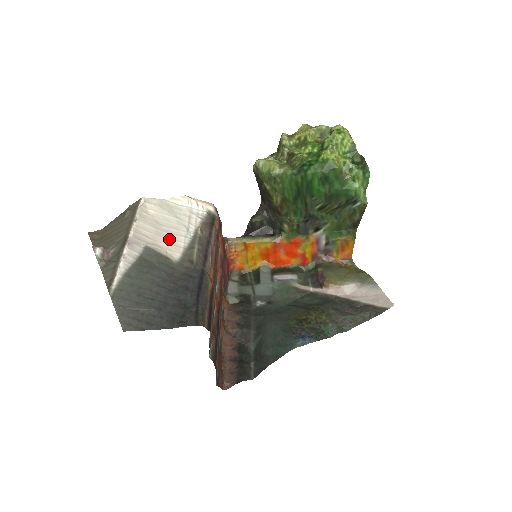
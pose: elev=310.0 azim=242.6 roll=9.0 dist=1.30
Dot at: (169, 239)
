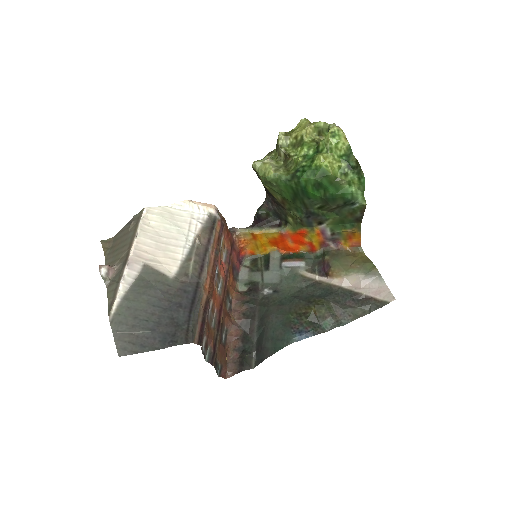
Dot at: (168, 252)
